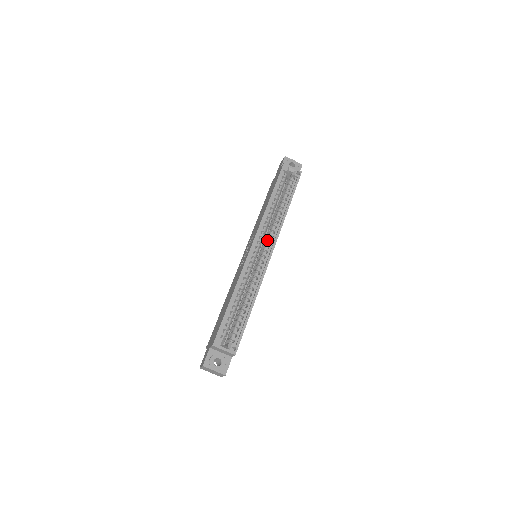
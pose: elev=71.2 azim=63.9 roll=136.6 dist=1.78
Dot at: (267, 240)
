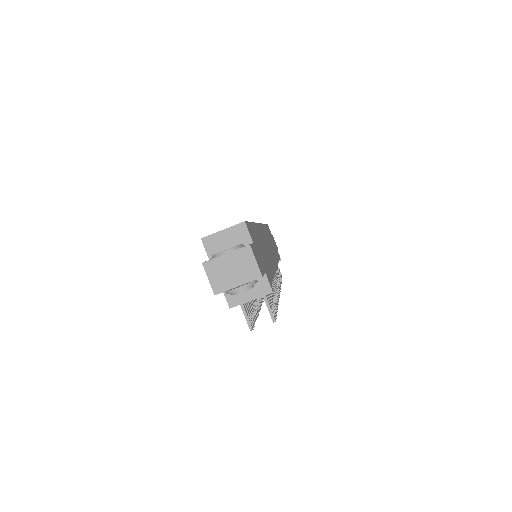
Dot at: occluded
